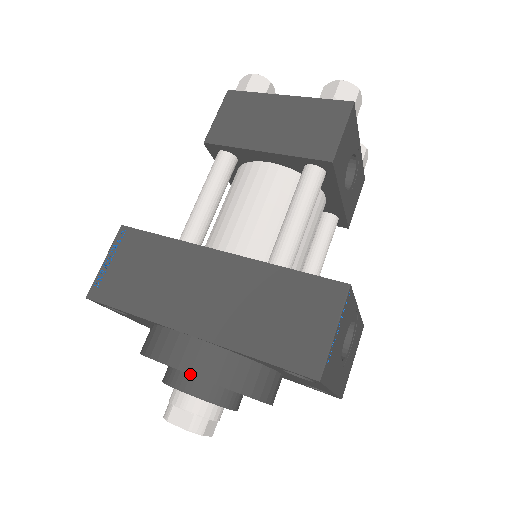
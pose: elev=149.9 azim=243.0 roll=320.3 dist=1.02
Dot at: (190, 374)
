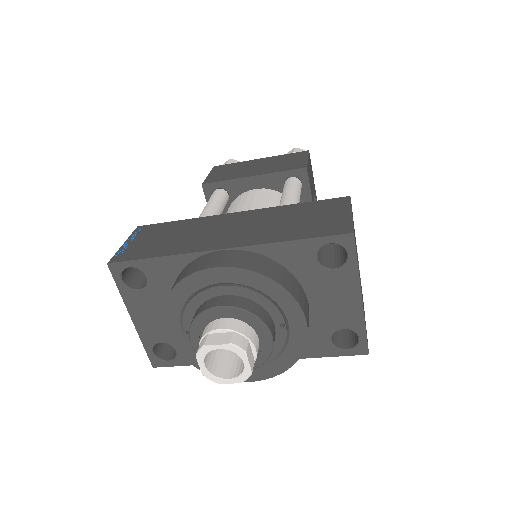
Dot at: (232, 267)
